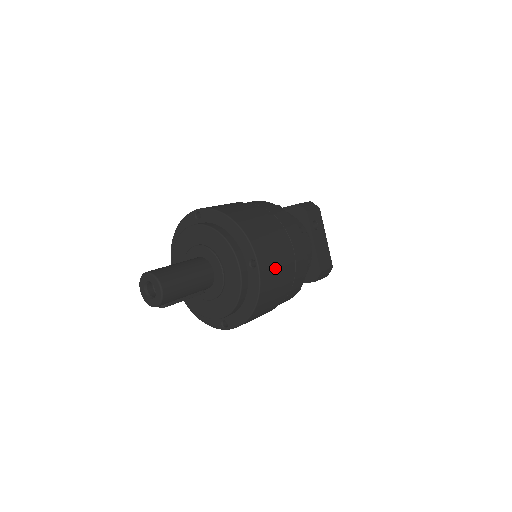
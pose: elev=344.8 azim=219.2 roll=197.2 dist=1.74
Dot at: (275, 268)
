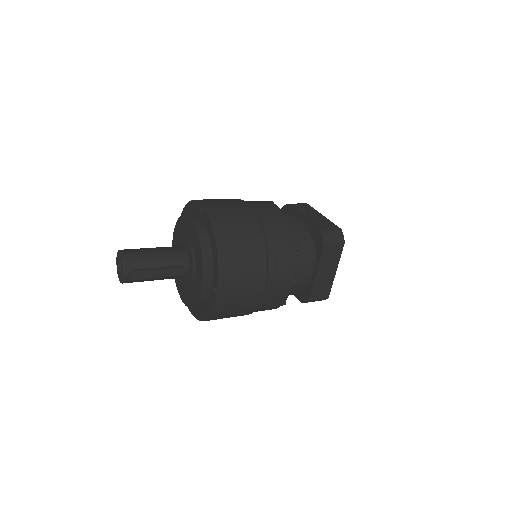
Dot at: (229, 209)
